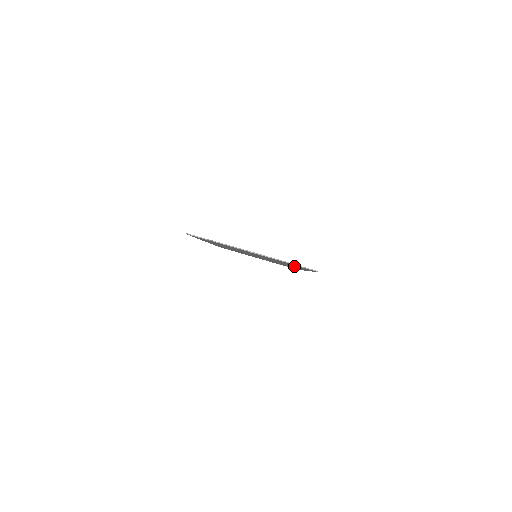
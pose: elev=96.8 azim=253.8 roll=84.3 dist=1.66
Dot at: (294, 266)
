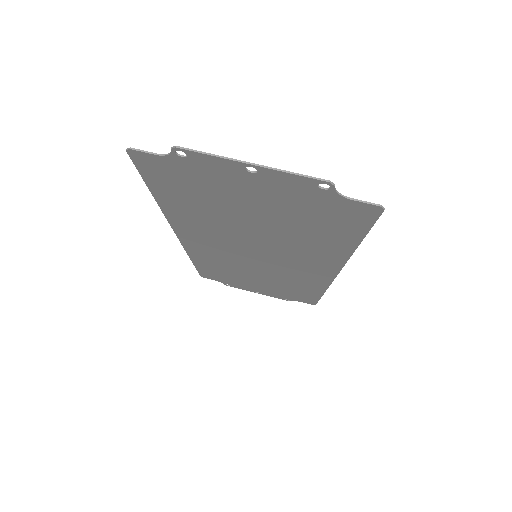
Dot at: (325, 241)
